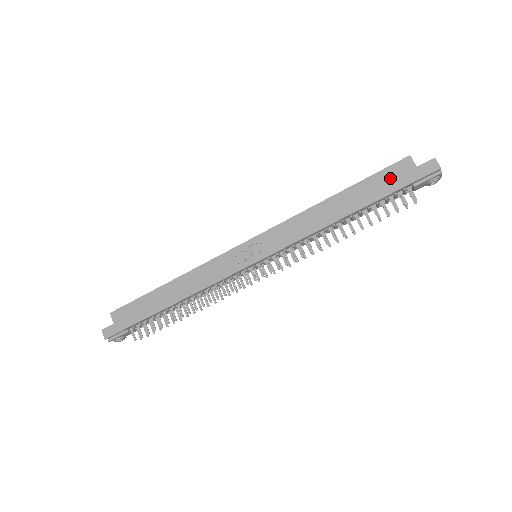
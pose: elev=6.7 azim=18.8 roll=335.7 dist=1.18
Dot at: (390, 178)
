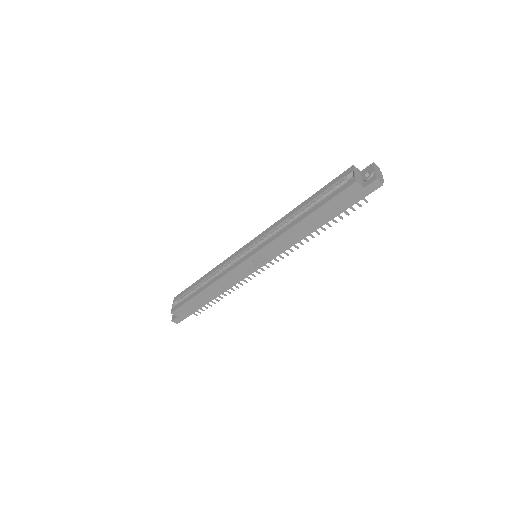
Dot at: (344, 200)
